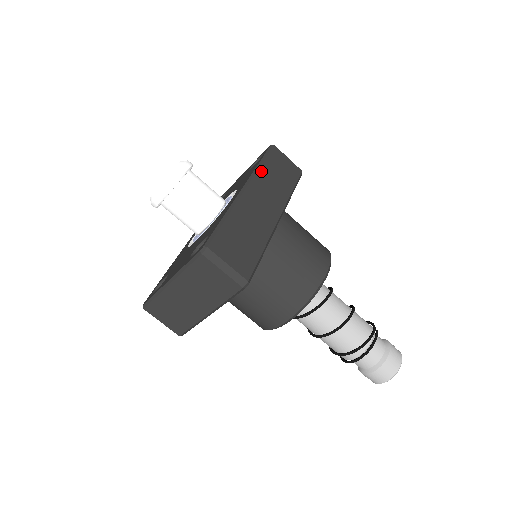
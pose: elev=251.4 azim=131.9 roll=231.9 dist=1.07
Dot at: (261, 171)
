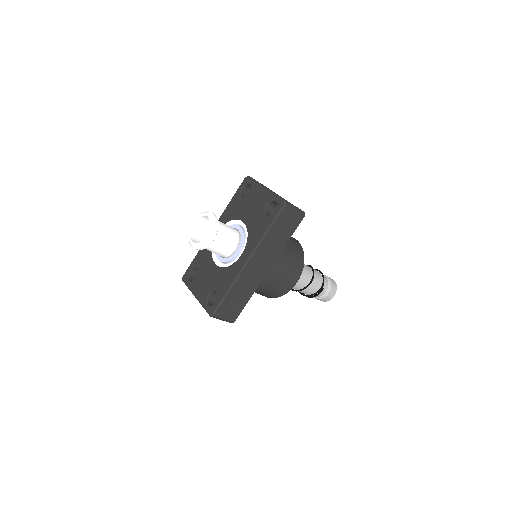
Dot at: (265, 240)
